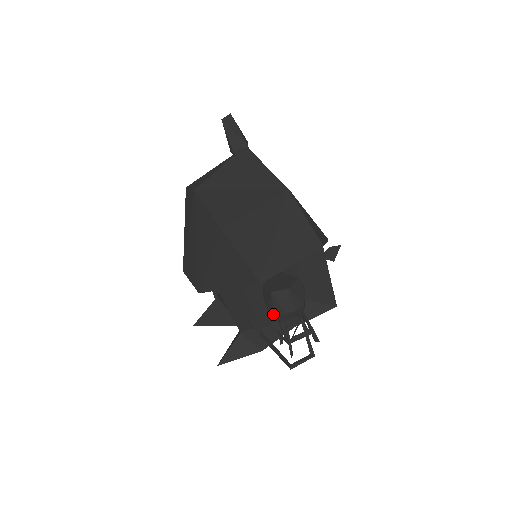
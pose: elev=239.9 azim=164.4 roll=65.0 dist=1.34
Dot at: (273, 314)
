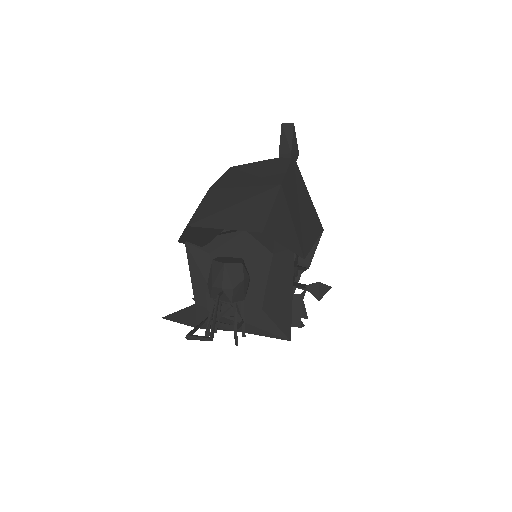
Dot at: (208, 285)
